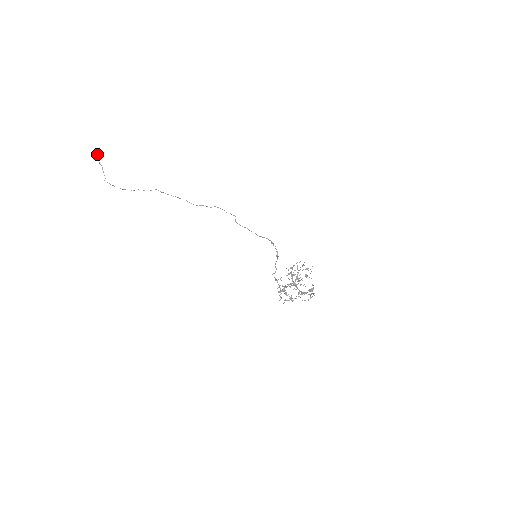
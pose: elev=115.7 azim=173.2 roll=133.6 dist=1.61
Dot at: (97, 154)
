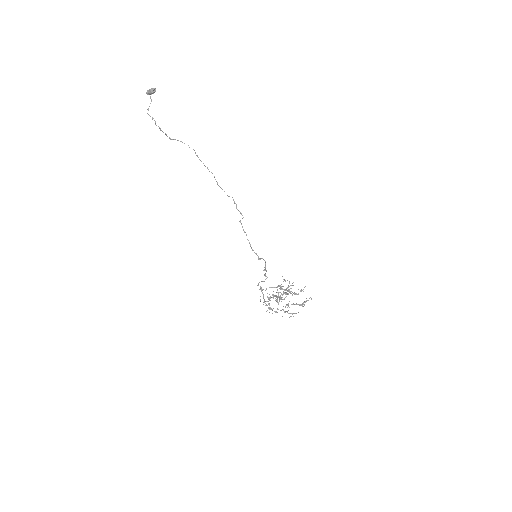
Dot at: (154, 88)
